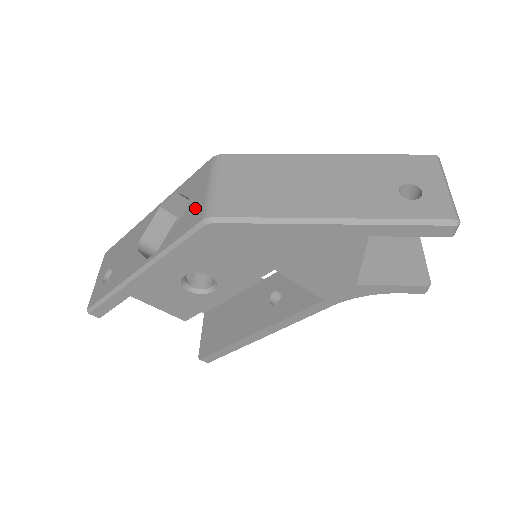
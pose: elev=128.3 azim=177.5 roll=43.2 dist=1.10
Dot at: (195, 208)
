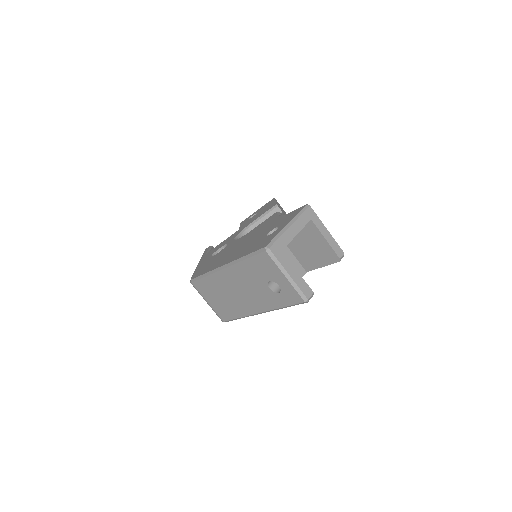
Dot at: occluded
